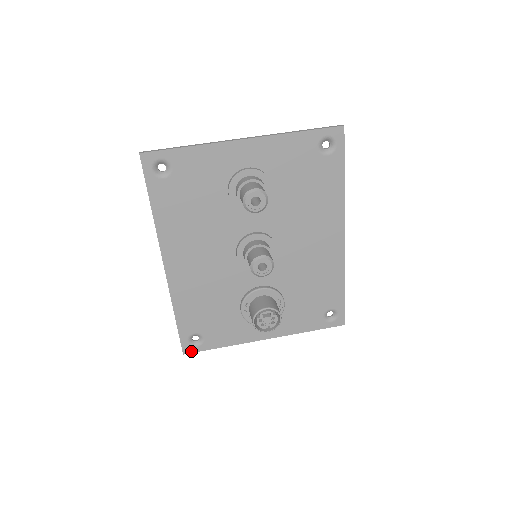
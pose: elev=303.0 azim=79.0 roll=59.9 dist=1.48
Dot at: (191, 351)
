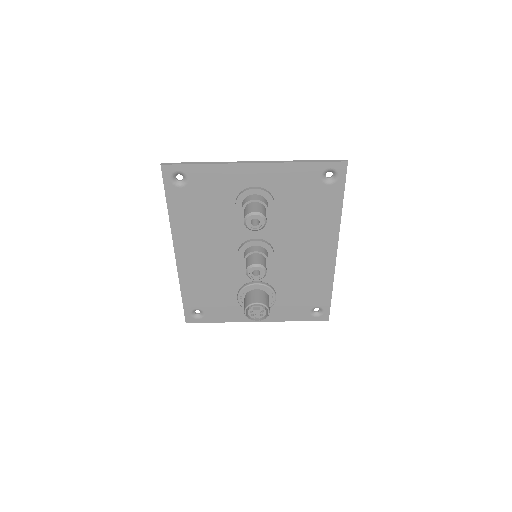
Dot at: (193, 321)
